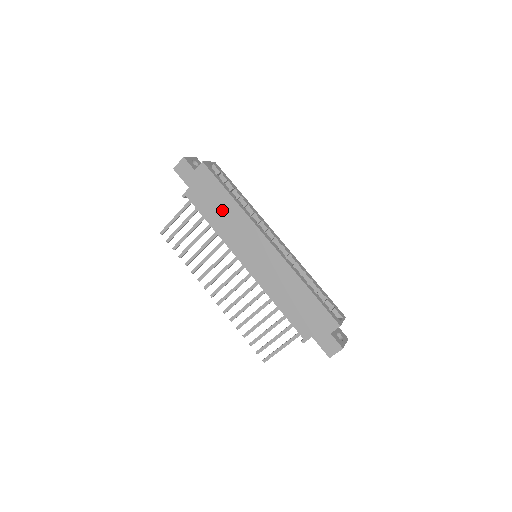
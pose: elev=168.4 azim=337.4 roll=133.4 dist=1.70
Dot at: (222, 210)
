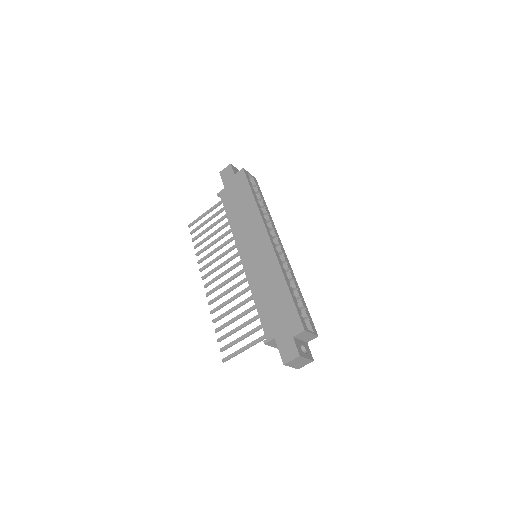
Dot at: (242, 208)
